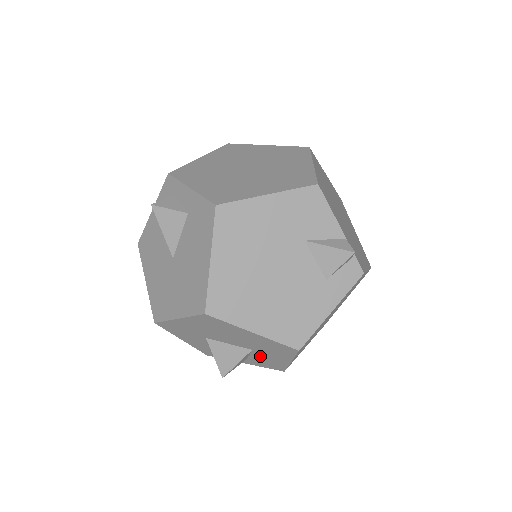
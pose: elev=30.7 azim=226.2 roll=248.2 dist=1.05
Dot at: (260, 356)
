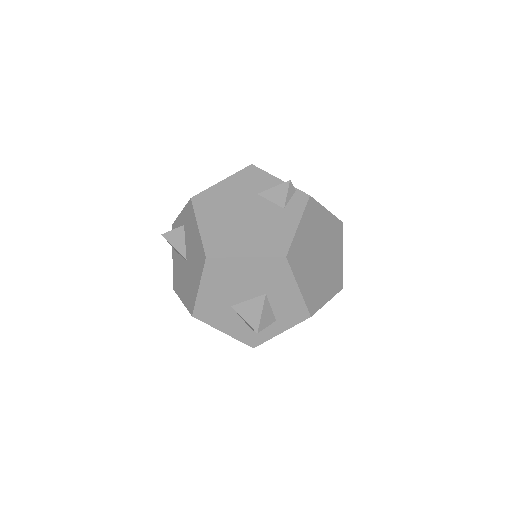
Dot at: (278, 302)
